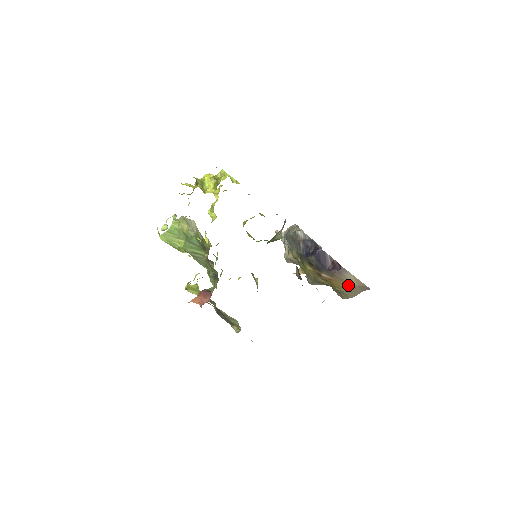
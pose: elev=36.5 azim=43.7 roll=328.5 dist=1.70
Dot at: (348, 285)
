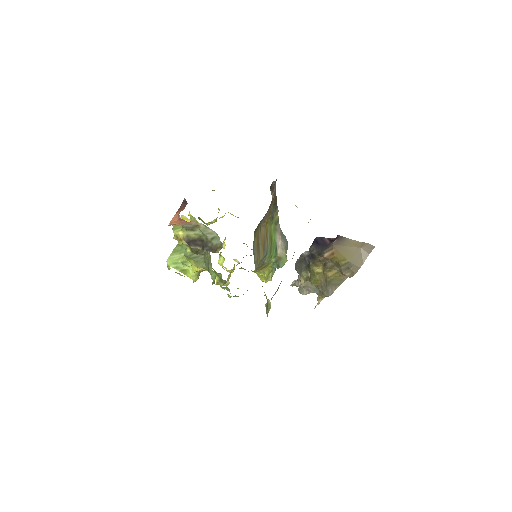
Dot at: (351, 251)
